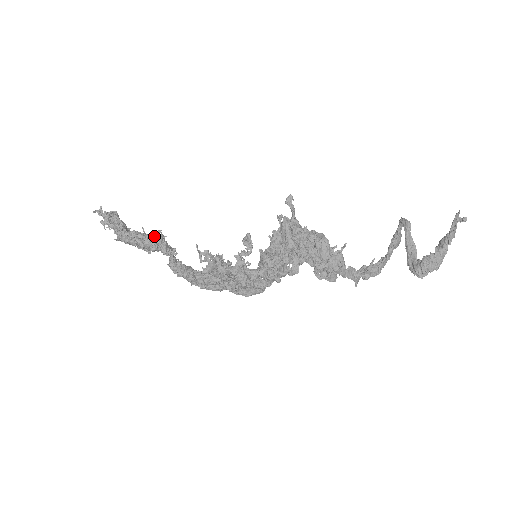
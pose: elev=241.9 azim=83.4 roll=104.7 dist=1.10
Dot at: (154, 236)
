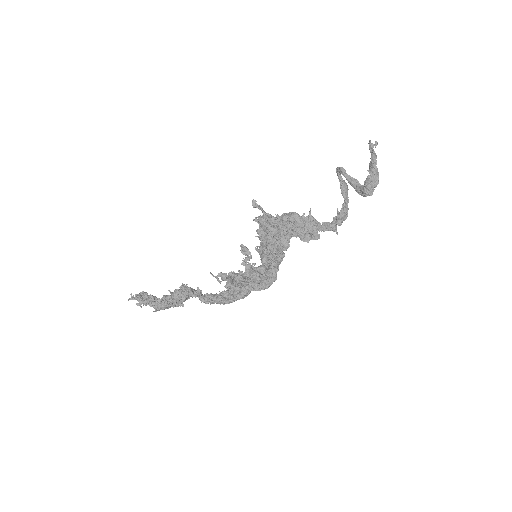
Dot at: (179, 289)
